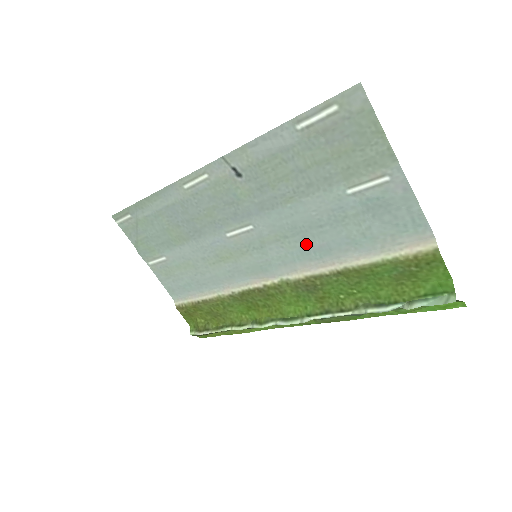
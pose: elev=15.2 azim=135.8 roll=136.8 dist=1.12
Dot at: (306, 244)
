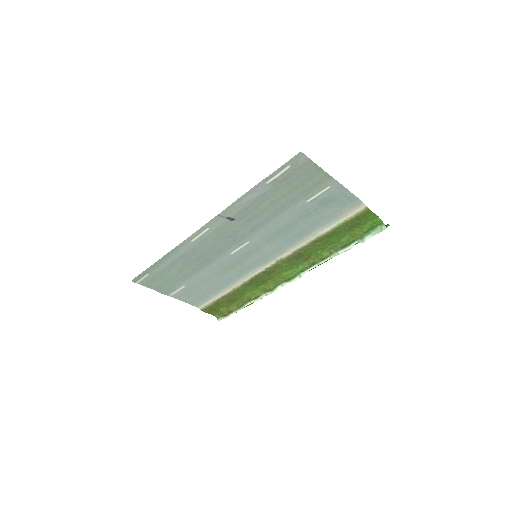
Dot at: (288, 236)
